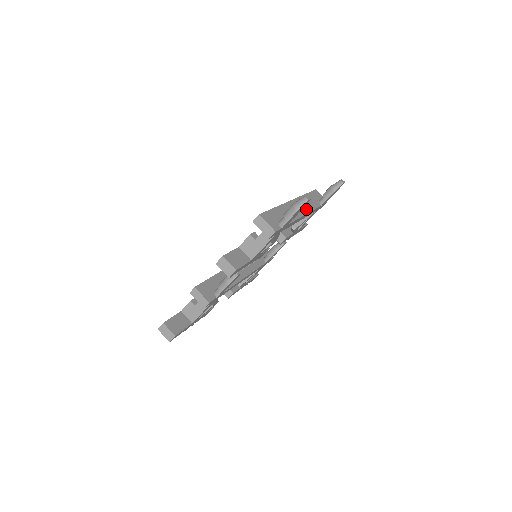
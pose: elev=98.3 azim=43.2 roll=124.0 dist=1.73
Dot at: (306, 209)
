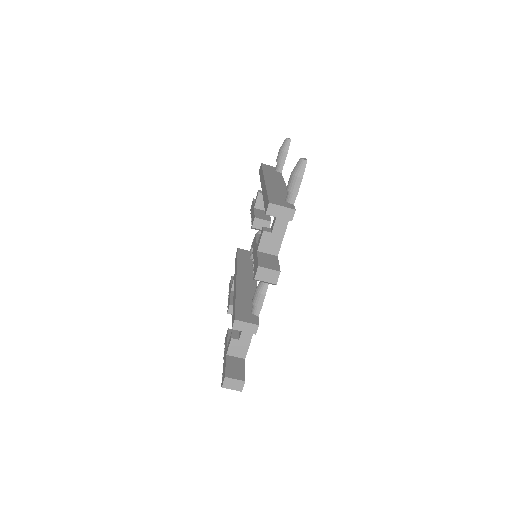
Dot at: (280, 181)
